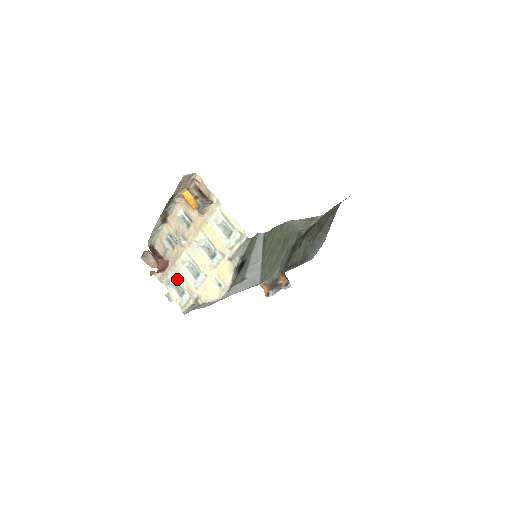
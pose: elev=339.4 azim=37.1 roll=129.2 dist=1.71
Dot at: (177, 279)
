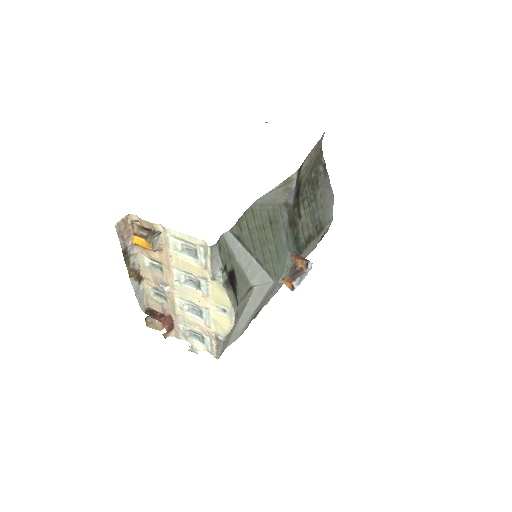
Dot at: (189, 328)
